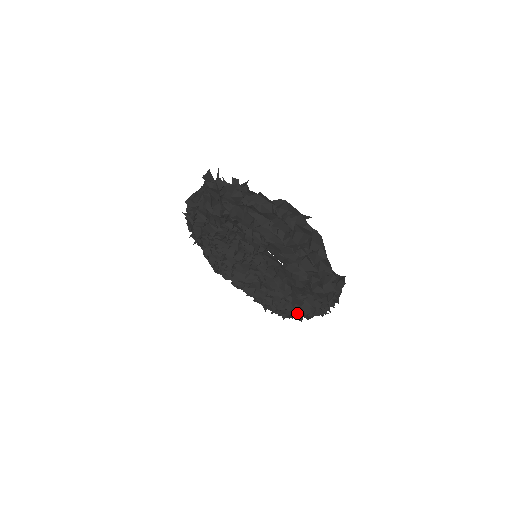
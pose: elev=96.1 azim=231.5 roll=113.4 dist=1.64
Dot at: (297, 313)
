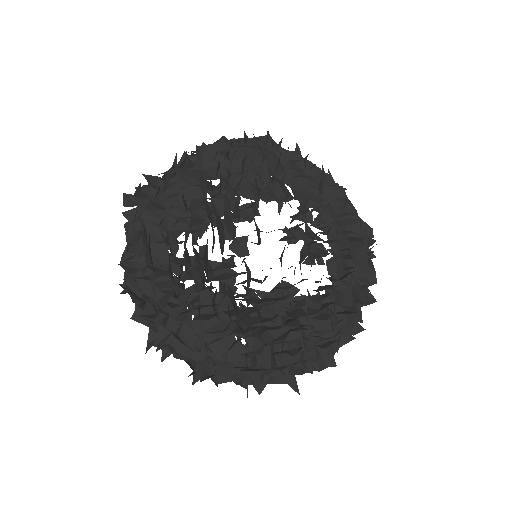
Dot at: (360, 273)
